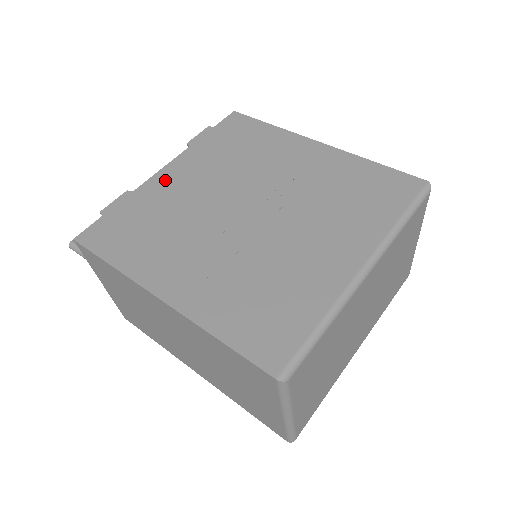
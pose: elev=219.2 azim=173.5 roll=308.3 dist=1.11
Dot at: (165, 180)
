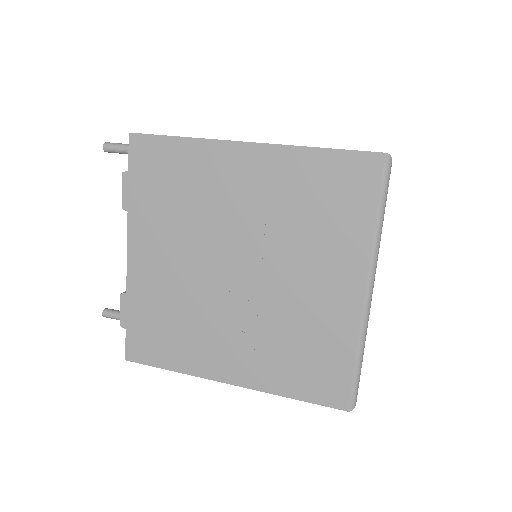
Dot at: (141, 268)
